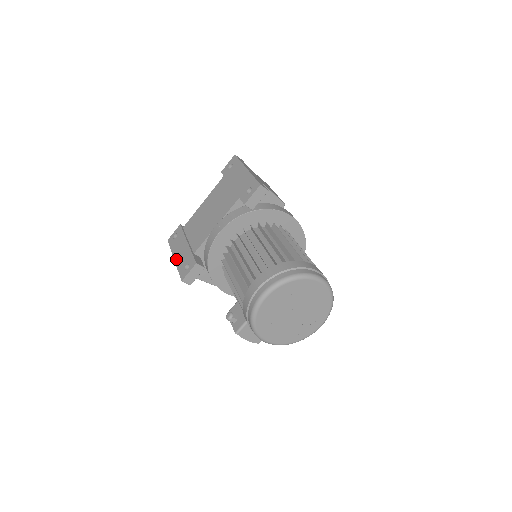
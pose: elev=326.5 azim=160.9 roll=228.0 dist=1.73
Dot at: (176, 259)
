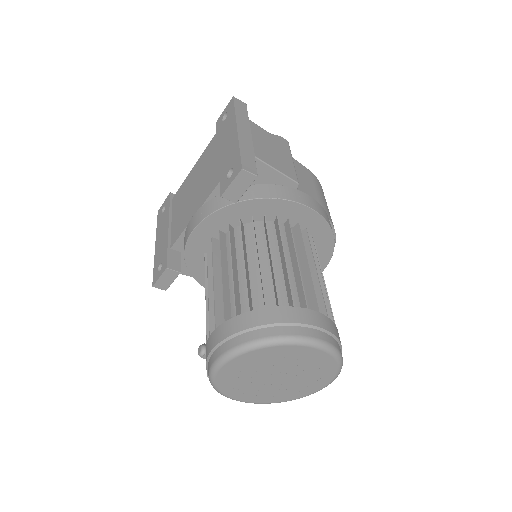
Dot at: (156, 247)
